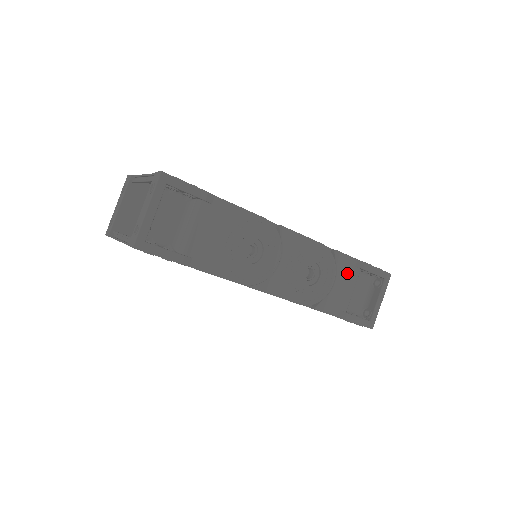
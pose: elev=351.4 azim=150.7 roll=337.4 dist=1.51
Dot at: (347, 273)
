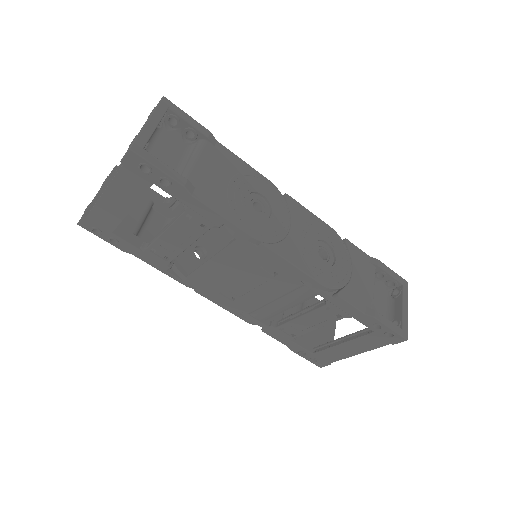
Dot at: (363, 267)
